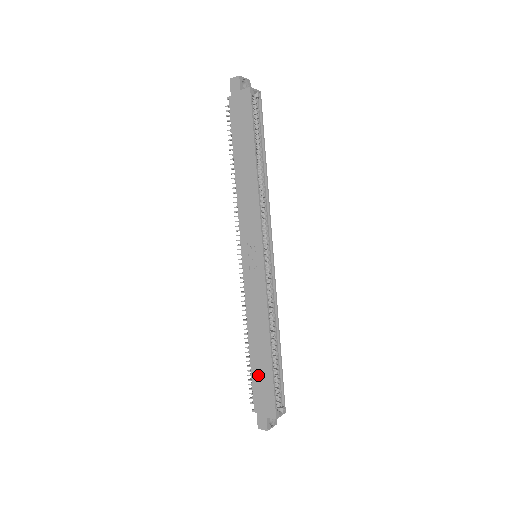
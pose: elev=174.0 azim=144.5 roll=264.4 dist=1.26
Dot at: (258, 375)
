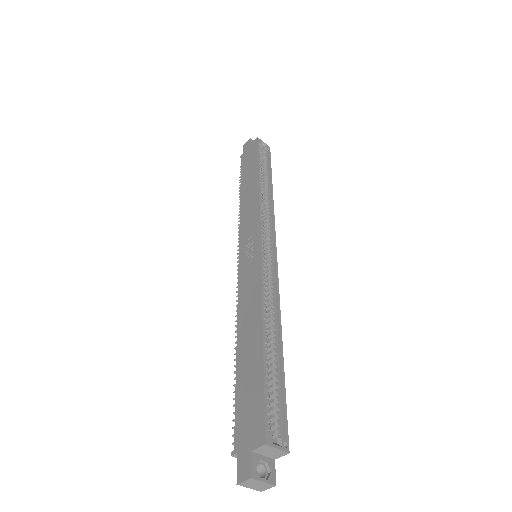
Dot at: (244, 385)
